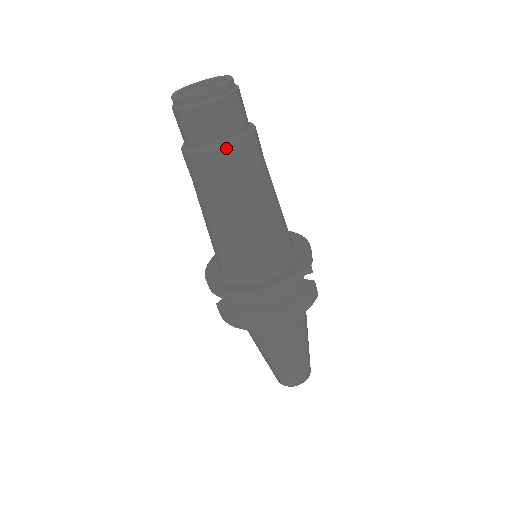
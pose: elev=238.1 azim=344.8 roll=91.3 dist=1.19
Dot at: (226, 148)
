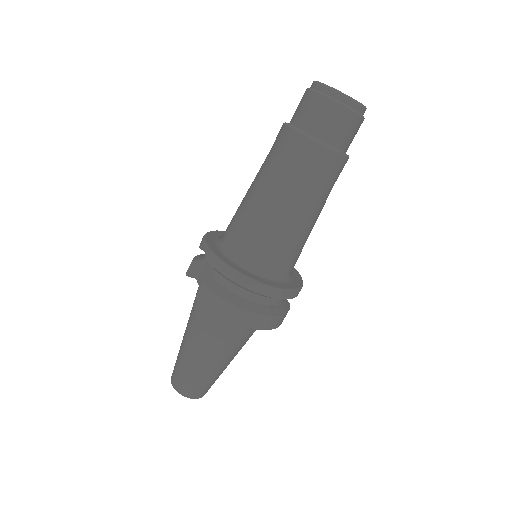
Dot at: (340, 155)
